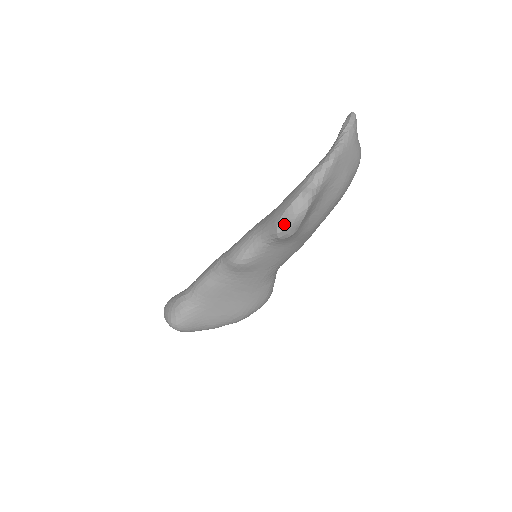
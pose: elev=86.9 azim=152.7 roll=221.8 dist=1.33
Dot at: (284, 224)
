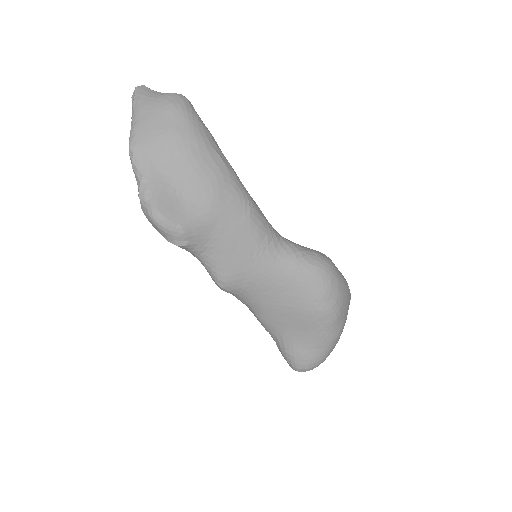
Dot at: (165, 235)
